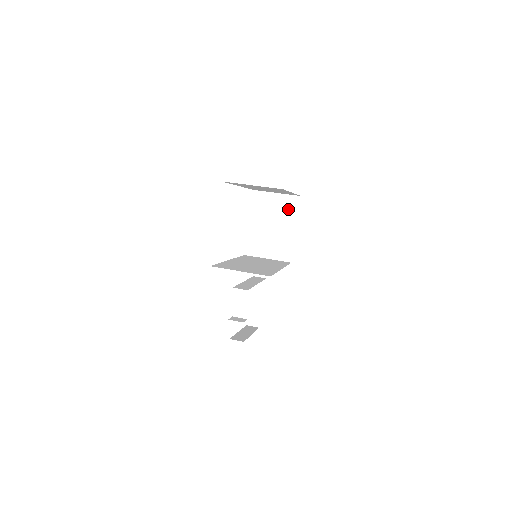
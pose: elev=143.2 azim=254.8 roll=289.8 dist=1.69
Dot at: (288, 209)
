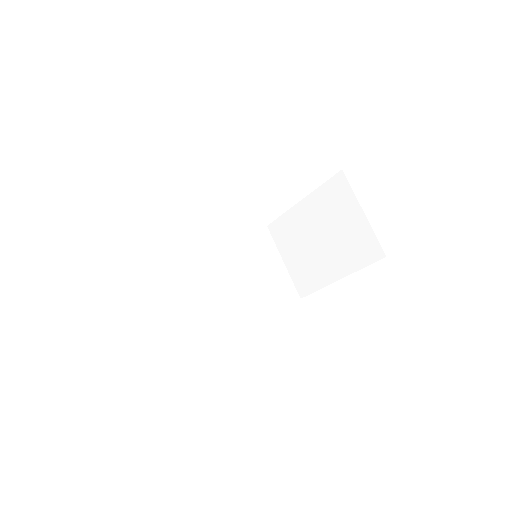
Dot at: (355, 248)
